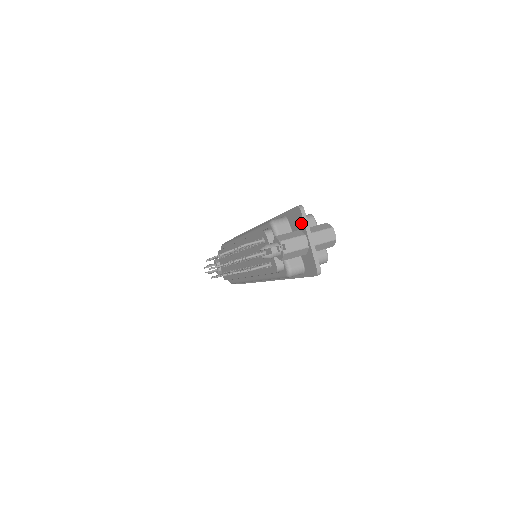
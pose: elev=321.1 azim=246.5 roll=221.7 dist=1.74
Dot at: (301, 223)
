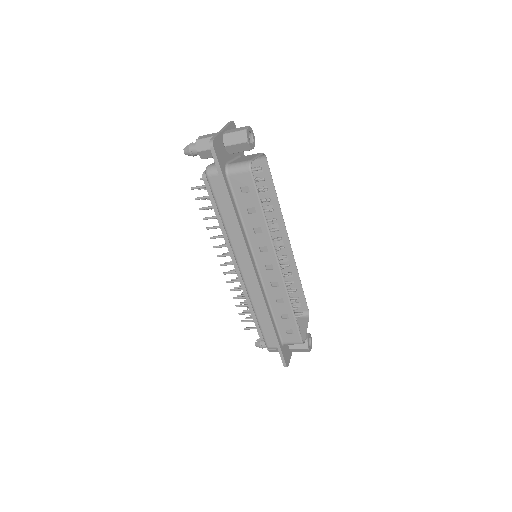
Dot at: occluded
